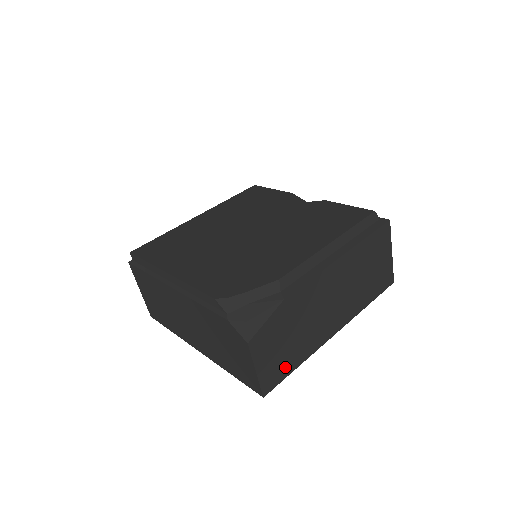
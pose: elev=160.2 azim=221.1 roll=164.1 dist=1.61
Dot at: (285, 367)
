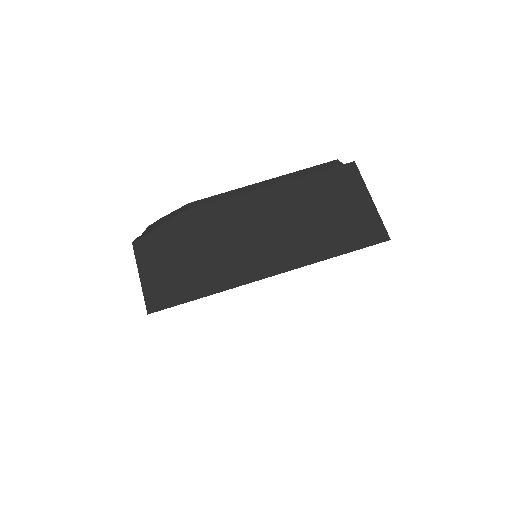
Dot at: (182, 289)
